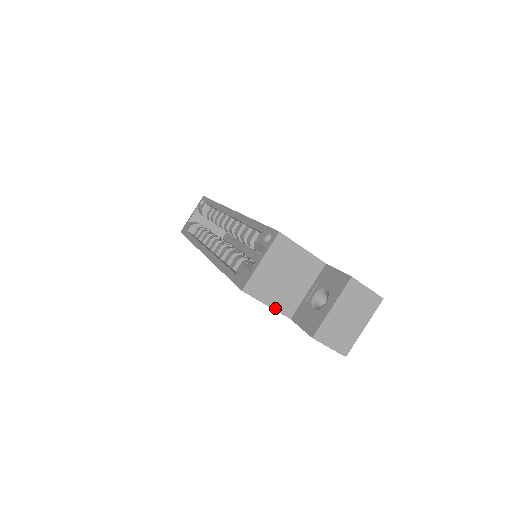
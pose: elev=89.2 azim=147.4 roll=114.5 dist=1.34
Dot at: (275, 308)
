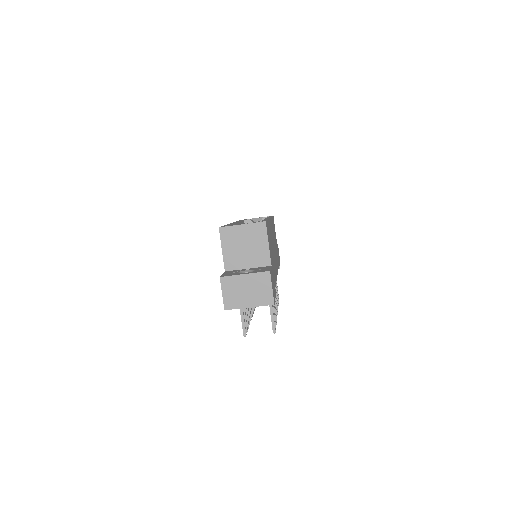
Dot at: (224, 256)
